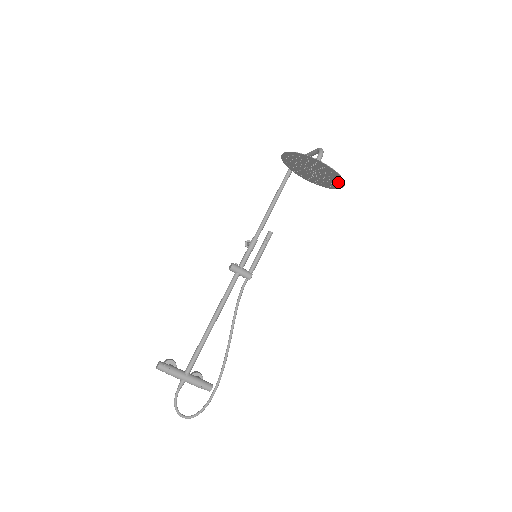
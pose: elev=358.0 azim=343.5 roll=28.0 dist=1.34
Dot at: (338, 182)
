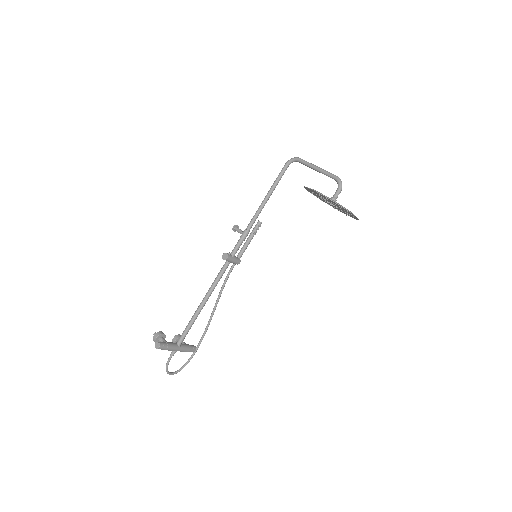
Dot at: occluded
